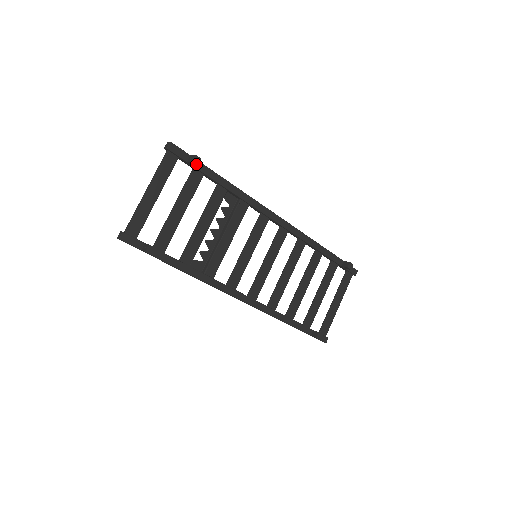
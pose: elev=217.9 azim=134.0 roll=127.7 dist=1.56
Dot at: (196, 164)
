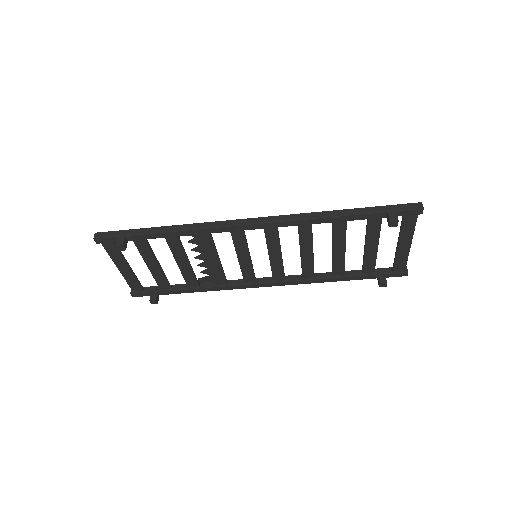
Dot at: (124, 250)
